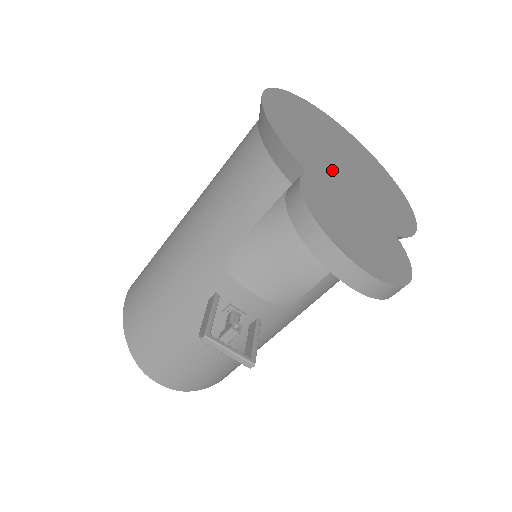
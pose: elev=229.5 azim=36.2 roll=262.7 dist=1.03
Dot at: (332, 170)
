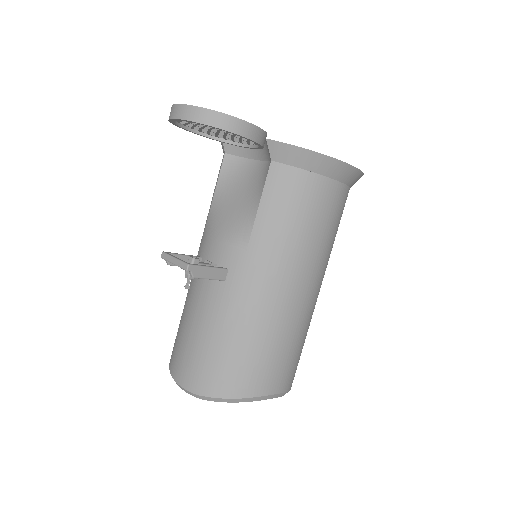
Dot at: occluded
